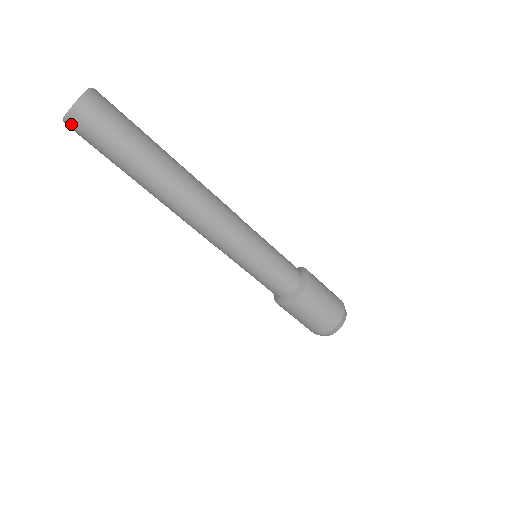
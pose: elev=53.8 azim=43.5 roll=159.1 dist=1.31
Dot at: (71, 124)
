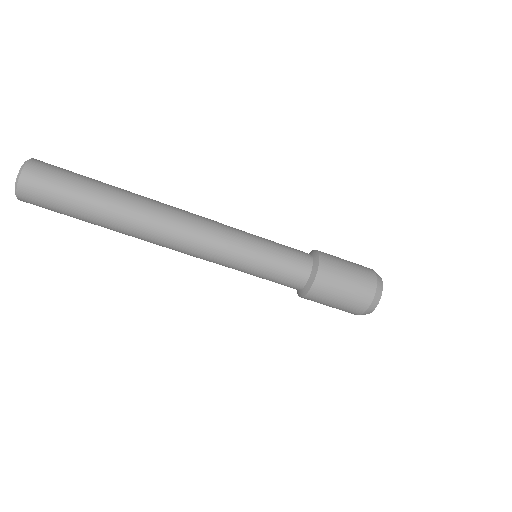
Dot at: (24, 188)
